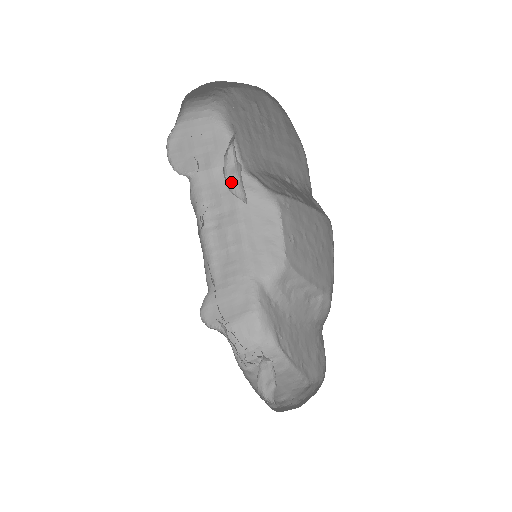
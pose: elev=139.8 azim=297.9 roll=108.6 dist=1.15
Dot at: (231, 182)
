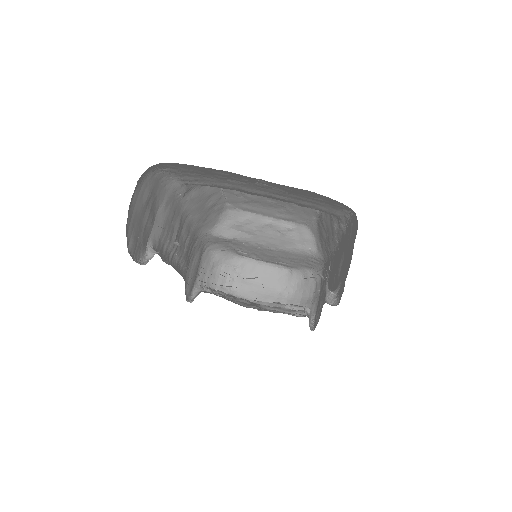
Dot at: occluded
